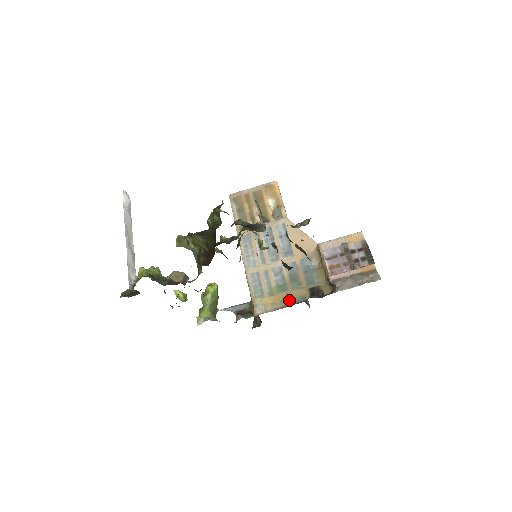
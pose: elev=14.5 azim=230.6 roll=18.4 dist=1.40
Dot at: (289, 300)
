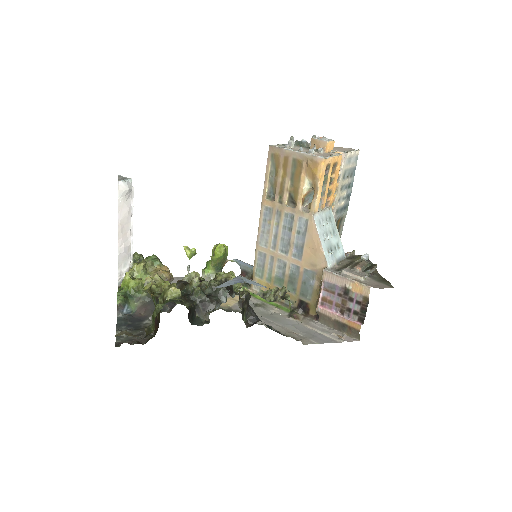
Dot at: occluded
